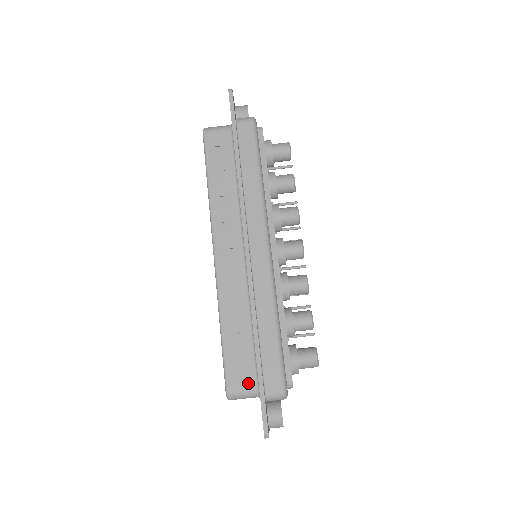
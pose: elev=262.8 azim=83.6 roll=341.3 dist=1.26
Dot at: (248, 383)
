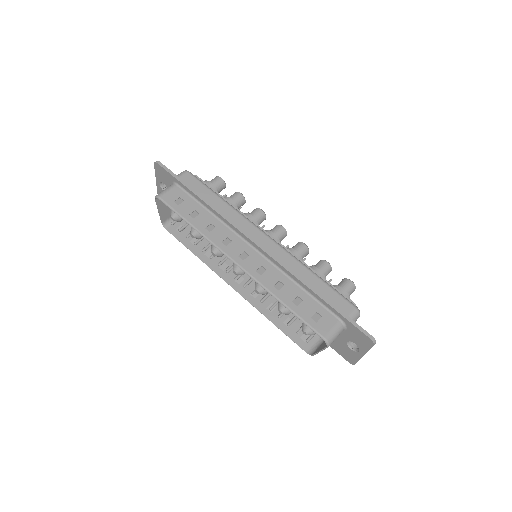
Dot at: (332, 322)
